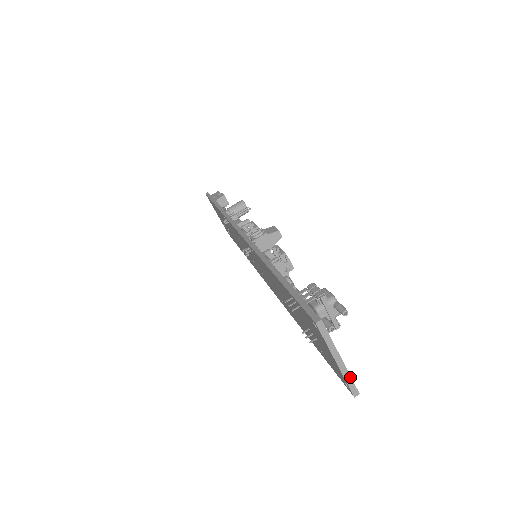
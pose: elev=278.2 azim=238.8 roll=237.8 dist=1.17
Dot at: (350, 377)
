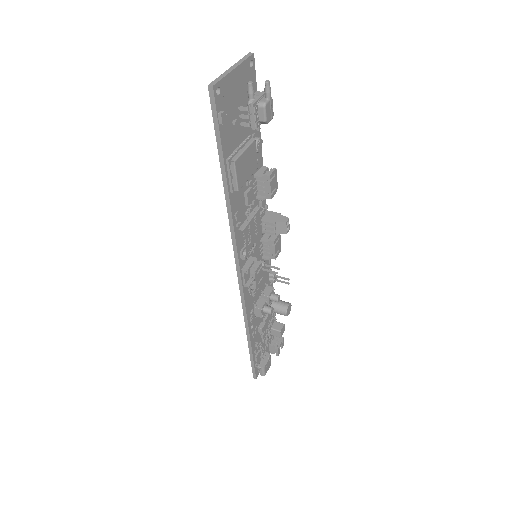
Dot at: (224, 77)
